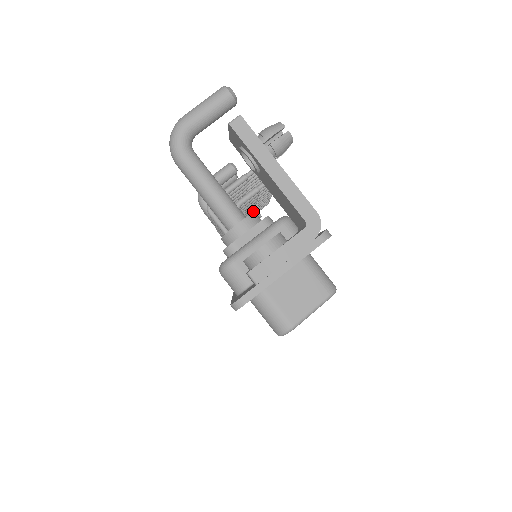
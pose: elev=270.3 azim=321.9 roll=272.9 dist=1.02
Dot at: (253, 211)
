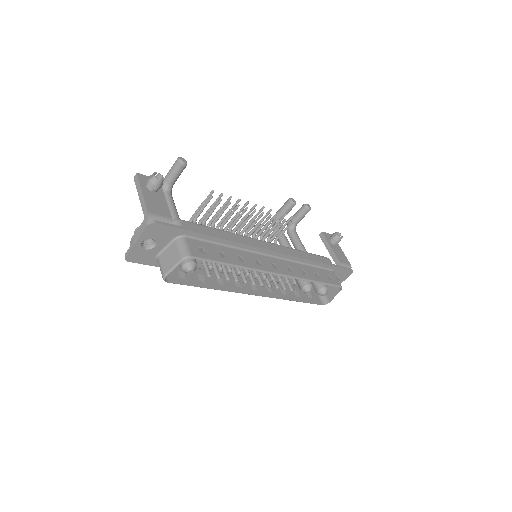
Dot at: (261, 227)
